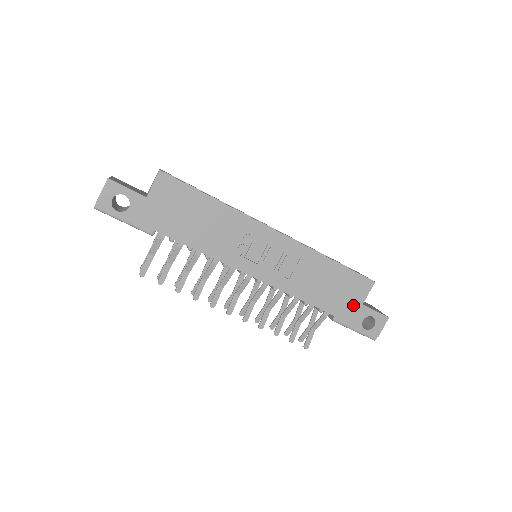
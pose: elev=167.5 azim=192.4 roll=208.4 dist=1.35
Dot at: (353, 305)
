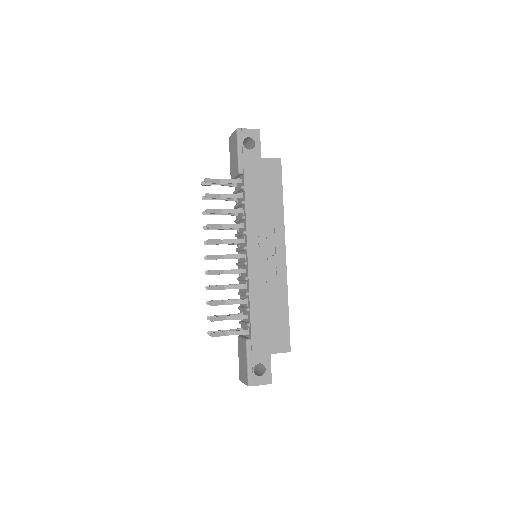
Dot at: (266, 347)
